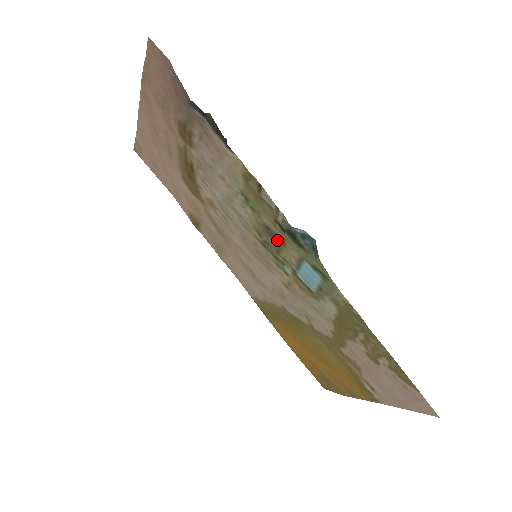
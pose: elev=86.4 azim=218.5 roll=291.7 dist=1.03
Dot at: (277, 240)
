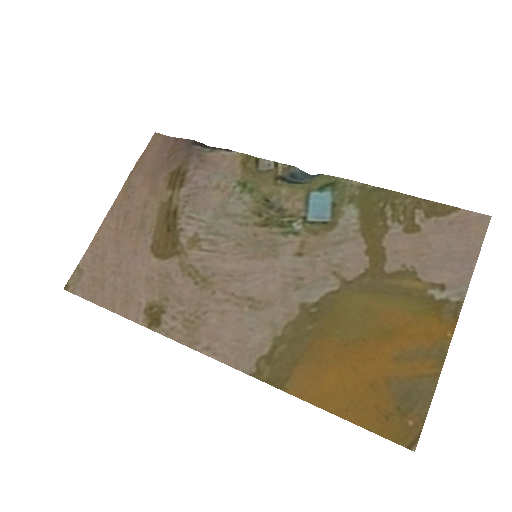
Dot at: (277, 211)
